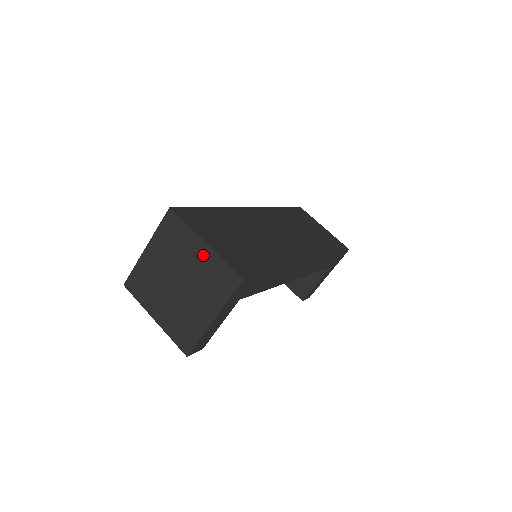
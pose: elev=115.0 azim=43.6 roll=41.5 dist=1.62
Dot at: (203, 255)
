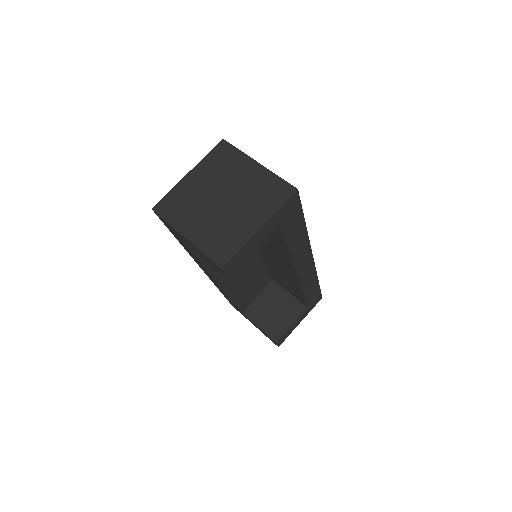
Dot at: (255, 173)
